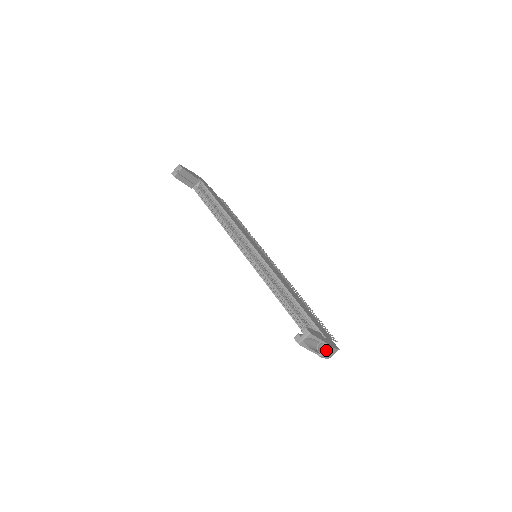
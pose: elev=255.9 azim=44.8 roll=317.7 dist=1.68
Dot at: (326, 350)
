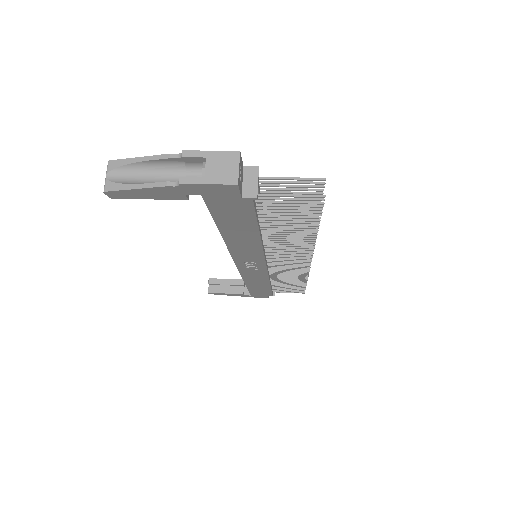
Dot at: (203, 172)
